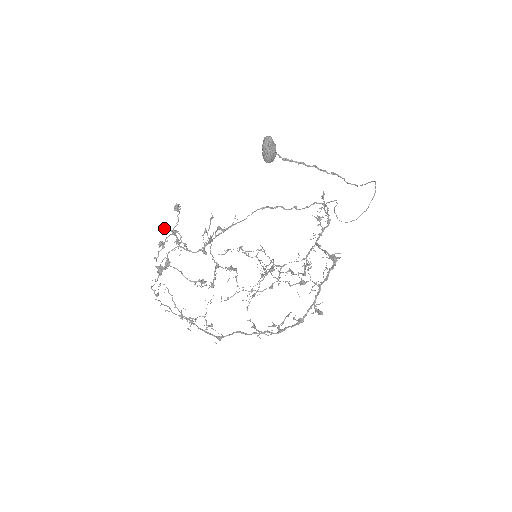
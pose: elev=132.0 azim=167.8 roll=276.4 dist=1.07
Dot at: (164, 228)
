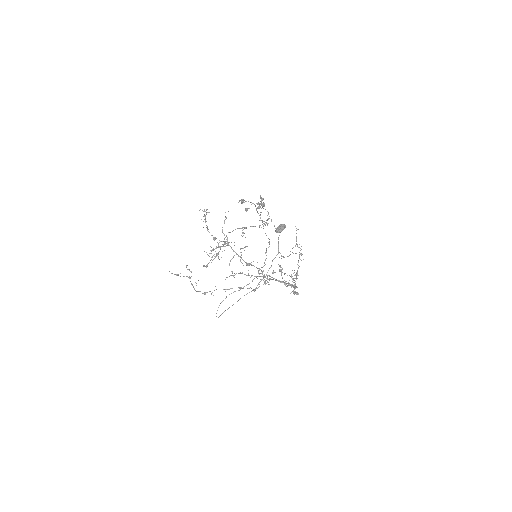
Dot at: (261, 197)
